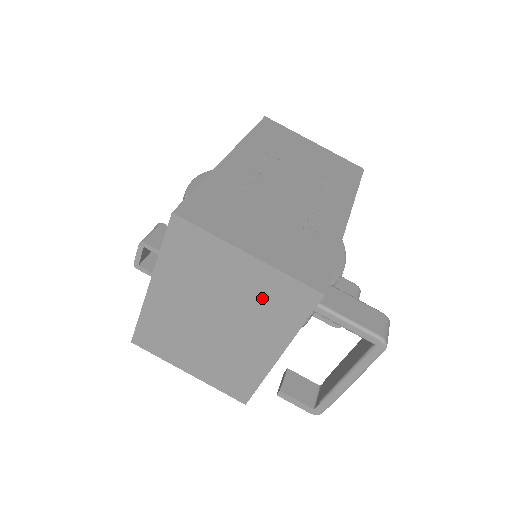
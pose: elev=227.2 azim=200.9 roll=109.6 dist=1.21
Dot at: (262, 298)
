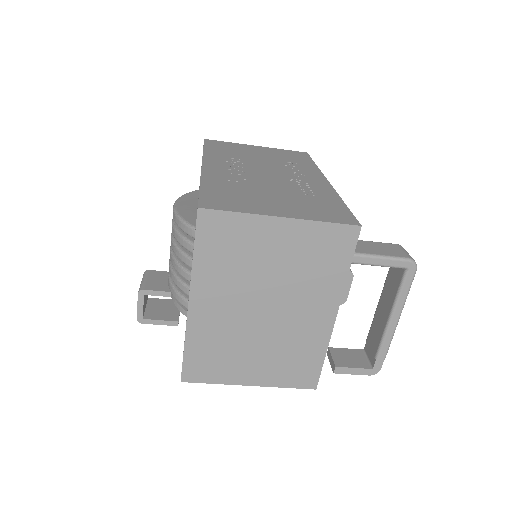
Dot at: (305, 258)
